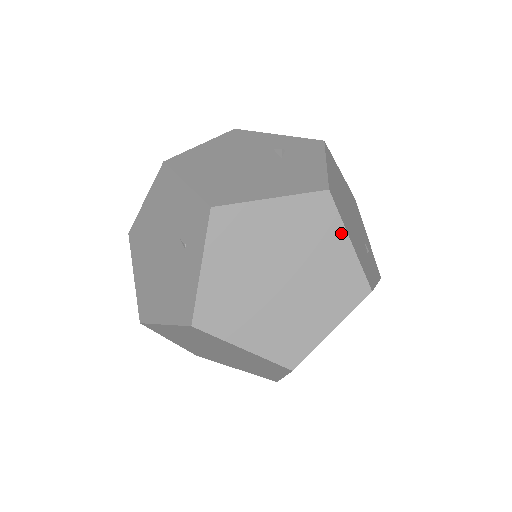
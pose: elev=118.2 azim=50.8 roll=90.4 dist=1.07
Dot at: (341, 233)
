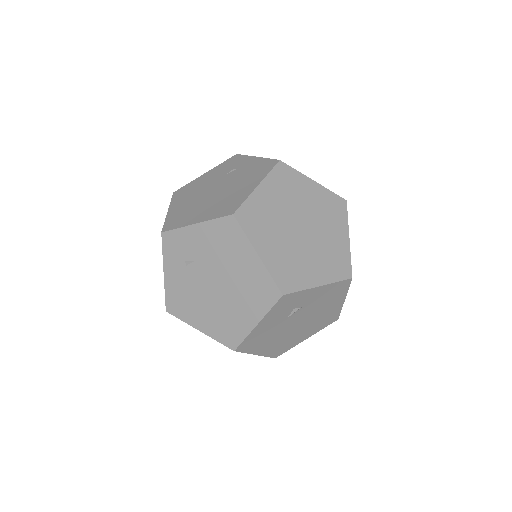
Dot at: occluded
